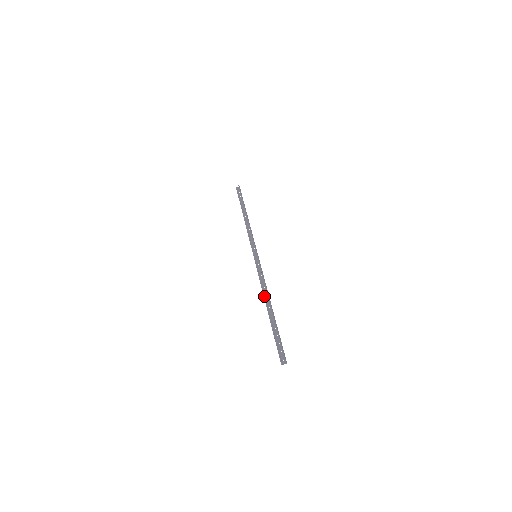
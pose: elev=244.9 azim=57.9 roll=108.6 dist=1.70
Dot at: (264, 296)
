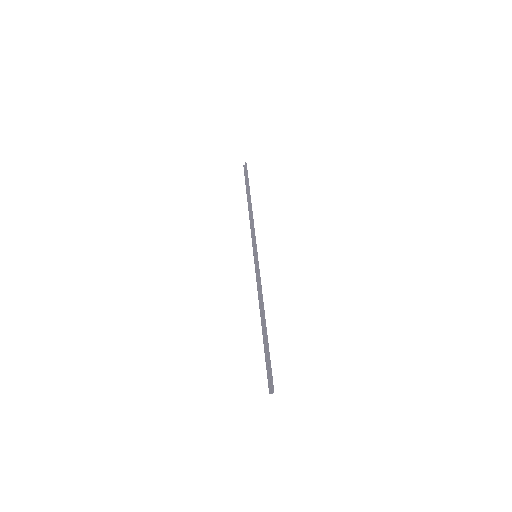
Dot at: (260, 308)
